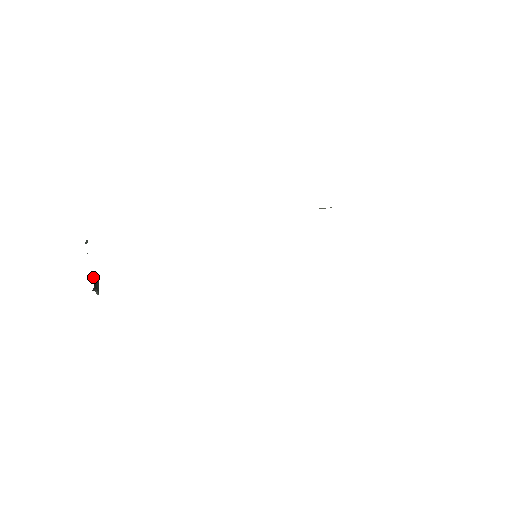
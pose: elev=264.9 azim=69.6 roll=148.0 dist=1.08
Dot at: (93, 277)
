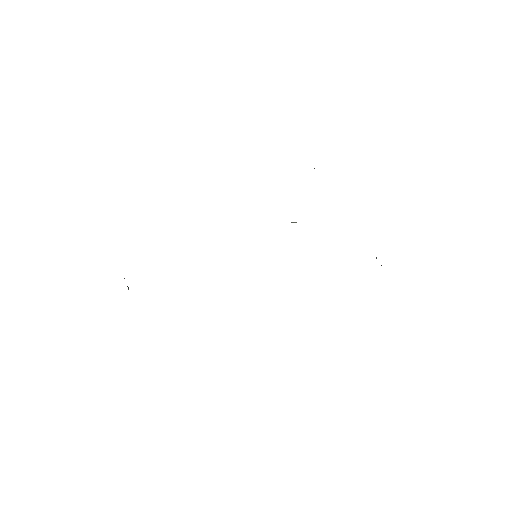
Dot at: occluded
